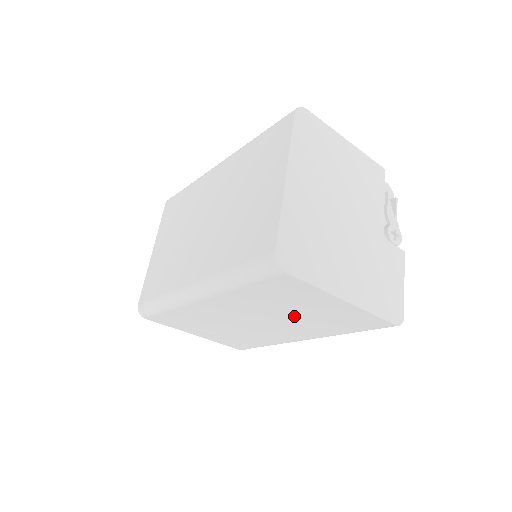
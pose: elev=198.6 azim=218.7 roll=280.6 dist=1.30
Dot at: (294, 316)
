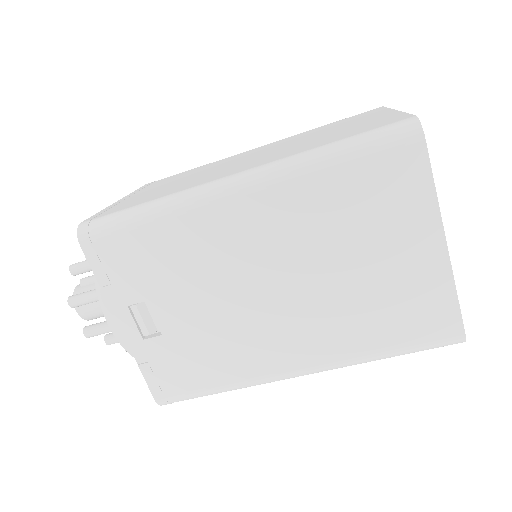
Dot at: (342, 278)
